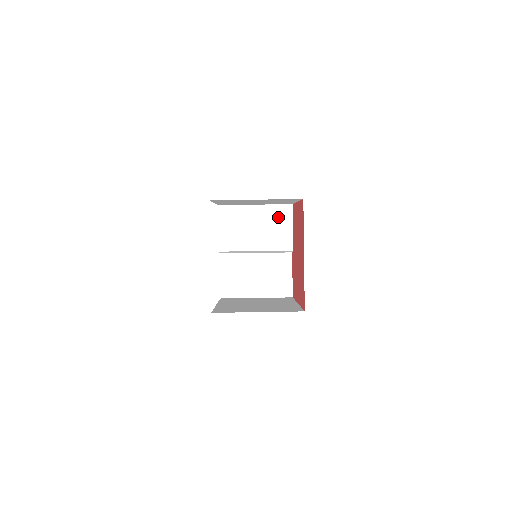
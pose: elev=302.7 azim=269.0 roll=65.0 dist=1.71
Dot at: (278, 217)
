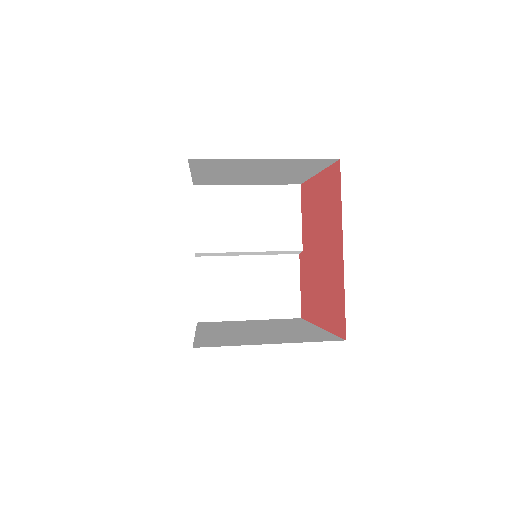
Dot at: (280, 203)
